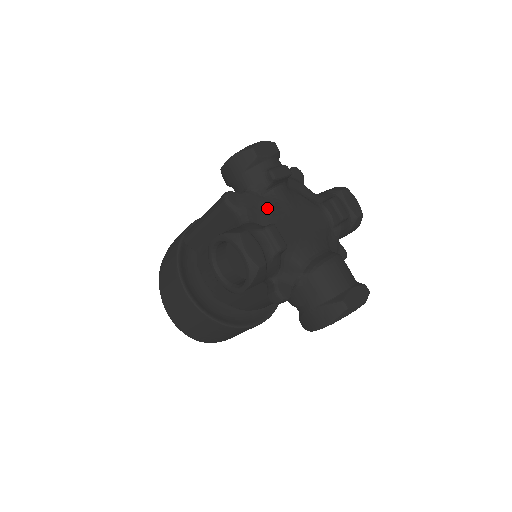
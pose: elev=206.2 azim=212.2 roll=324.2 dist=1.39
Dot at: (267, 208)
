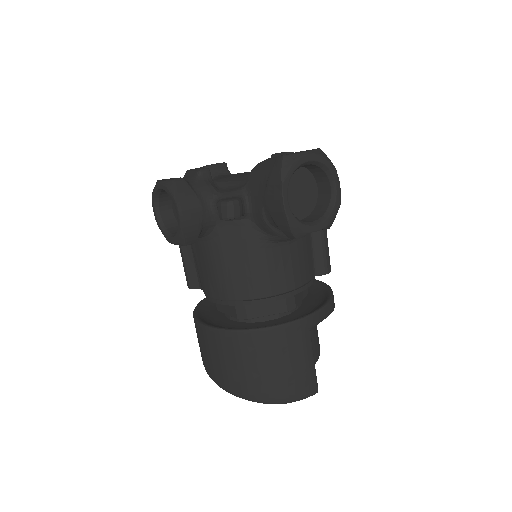
Dot at: occluded
